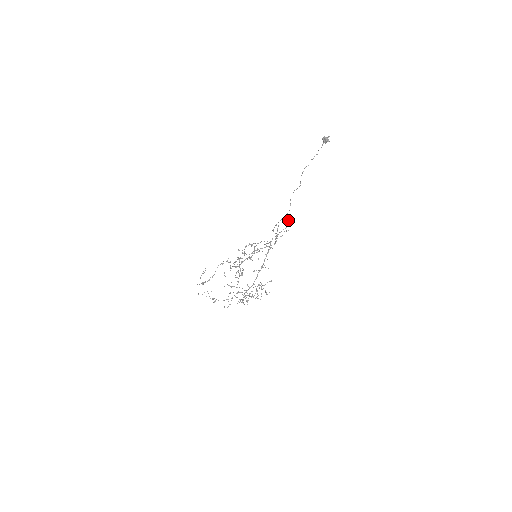
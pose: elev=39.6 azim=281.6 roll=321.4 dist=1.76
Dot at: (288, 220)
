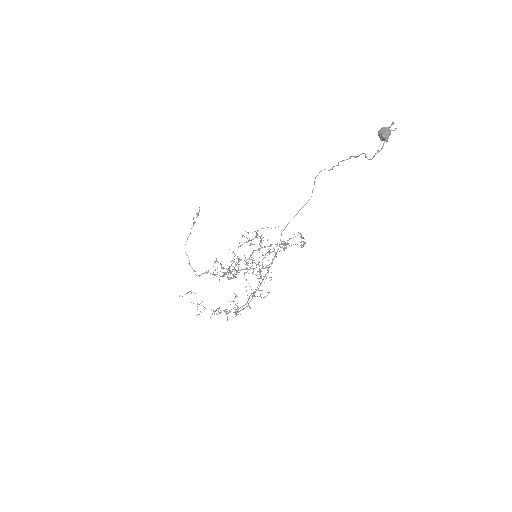
Dot at: (301, 245)
